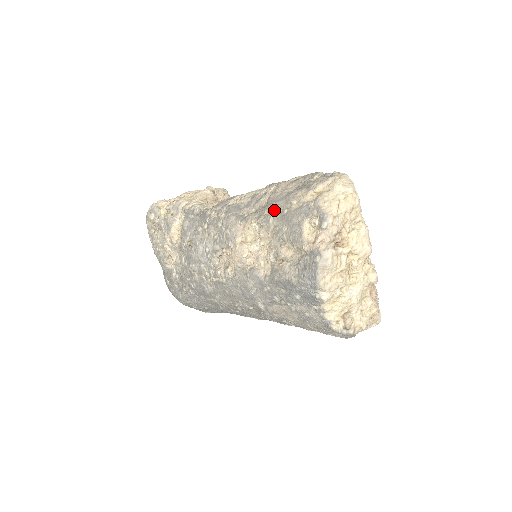
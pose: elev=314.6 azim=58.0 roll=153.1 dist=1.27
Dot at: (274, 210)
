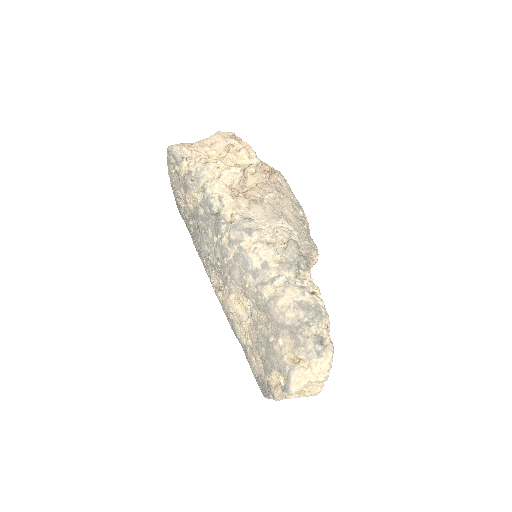
Dot at: (265, 323)
